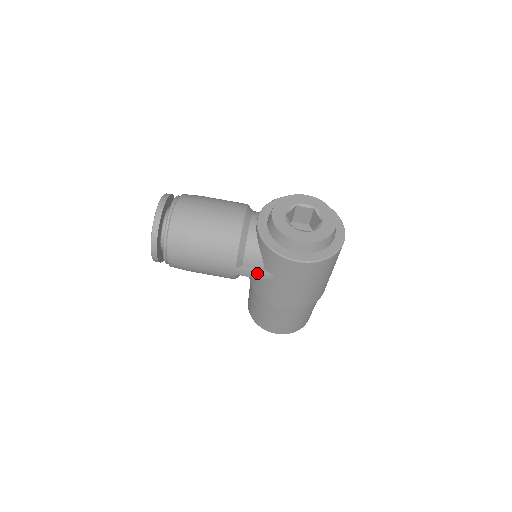
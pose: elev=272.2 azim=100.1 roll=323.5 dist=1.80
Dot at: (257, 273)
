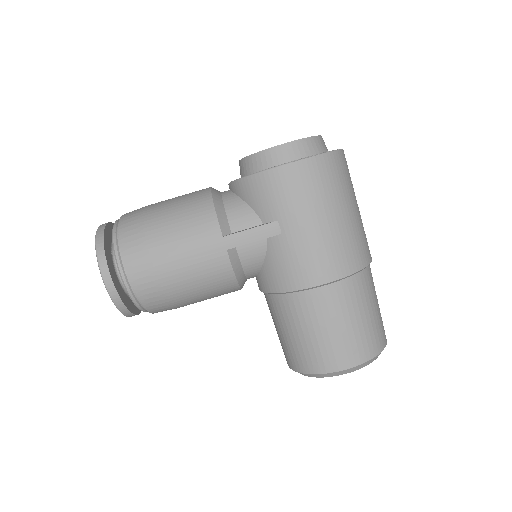
Dot at: (254, 228)
